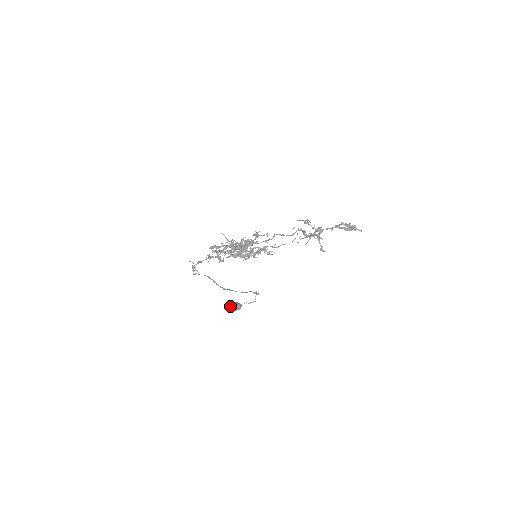
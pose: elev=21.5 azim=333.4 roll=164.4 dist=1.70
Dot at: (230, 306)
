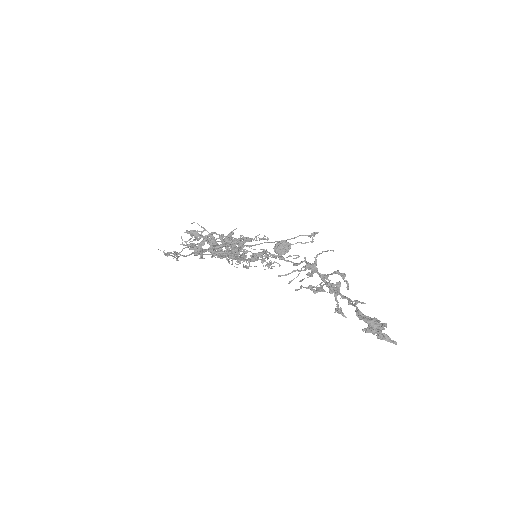
Dot at: occluded
